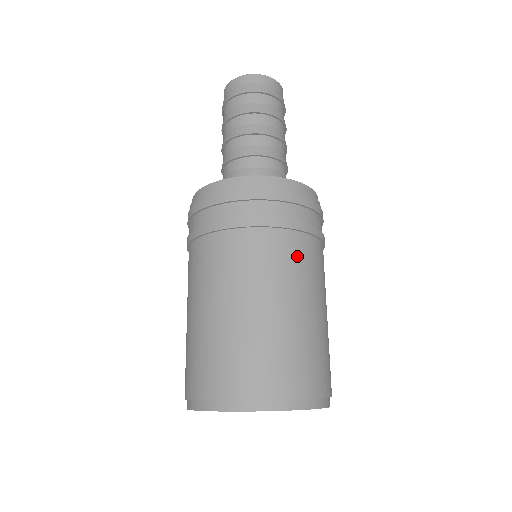
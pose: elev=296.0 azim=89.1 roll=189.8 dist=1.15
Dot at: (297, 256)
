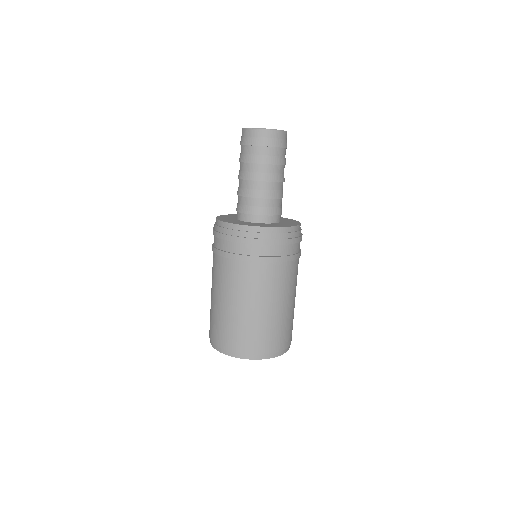
Dot at: (276, 278)
